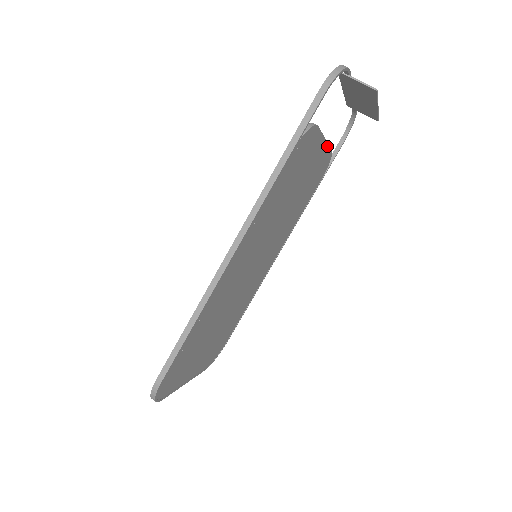
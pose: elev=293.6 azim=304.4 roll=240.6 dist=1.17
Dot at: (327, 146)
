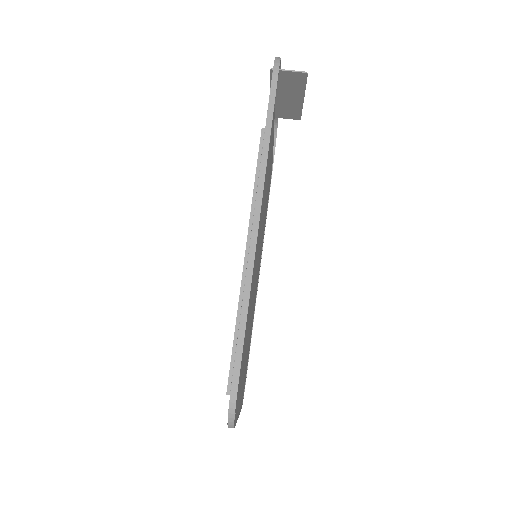
Dot at: occluded
